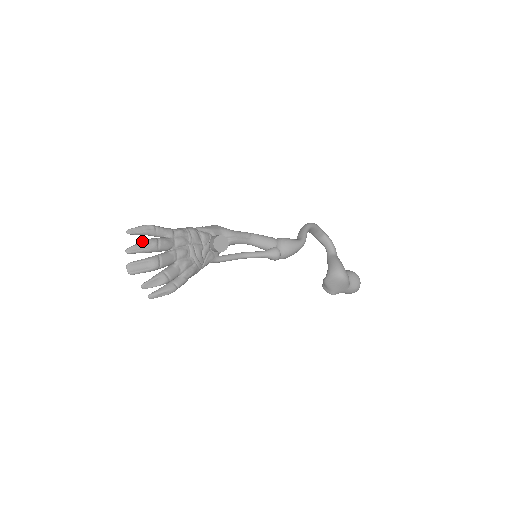
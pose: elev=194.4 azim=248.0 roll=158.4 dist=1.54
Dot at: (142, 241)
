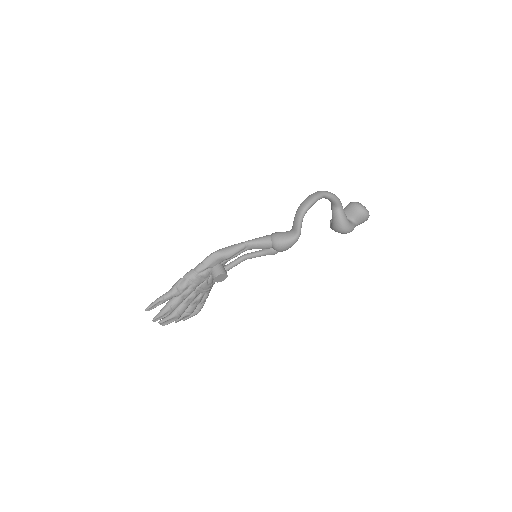
Dot at: (160, 314)
